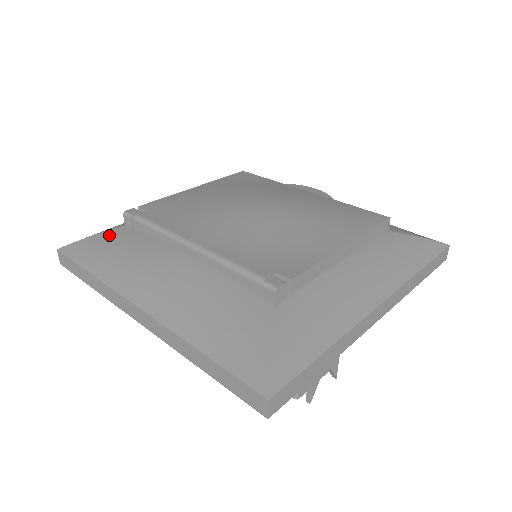
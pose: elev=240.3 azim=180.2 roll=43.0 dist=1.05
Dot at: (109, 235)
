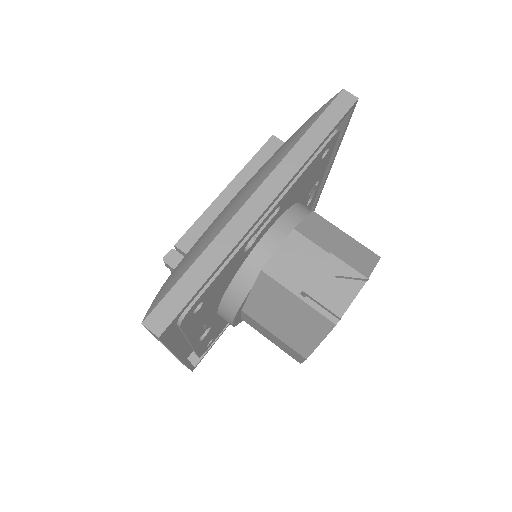
Dot at: occluded
